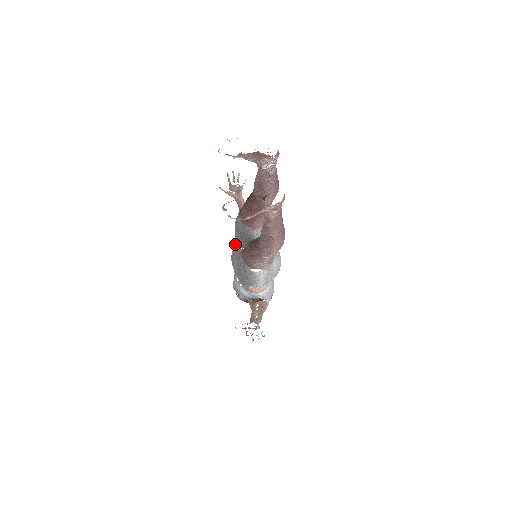
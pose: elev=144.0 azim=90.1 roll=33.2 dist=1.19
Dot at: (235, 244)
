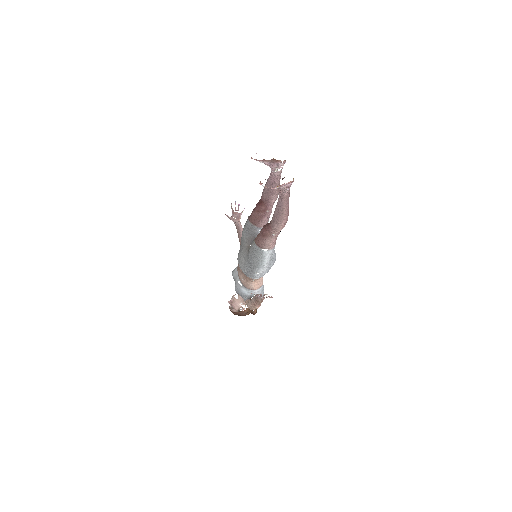
Dot at: (243, 245)
